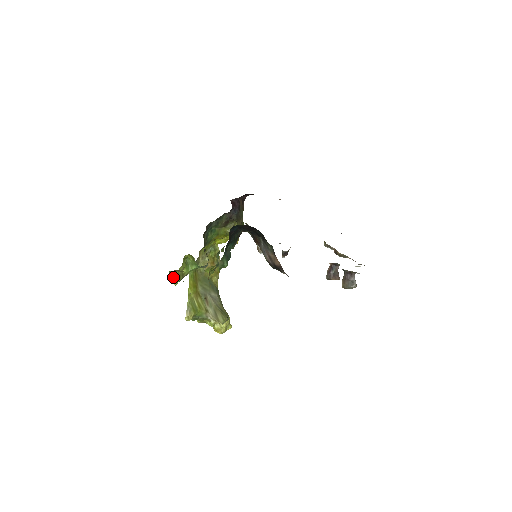
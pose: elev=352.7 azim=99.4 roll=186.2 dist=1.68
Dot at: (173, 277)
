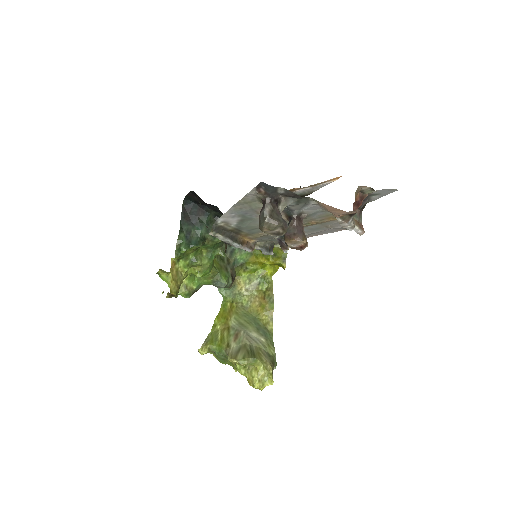
Dot at: (169, 285)
